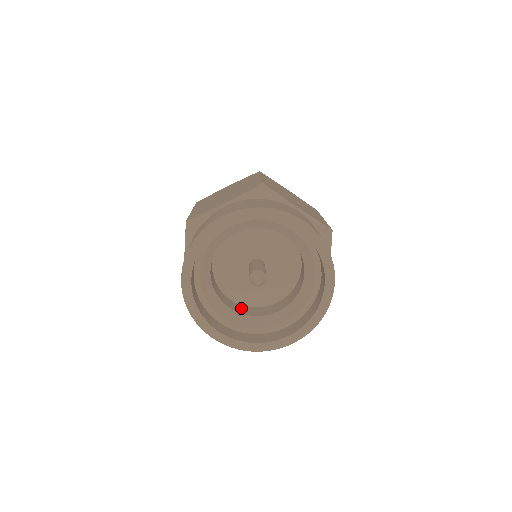
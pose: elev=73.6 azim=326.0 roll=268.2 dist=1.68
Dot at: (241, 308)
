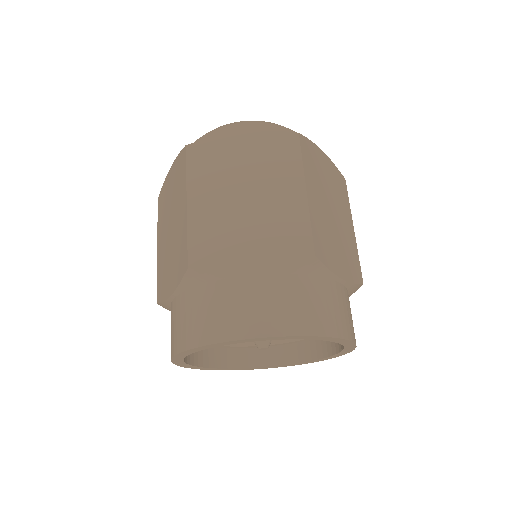
Dot at: occluded
